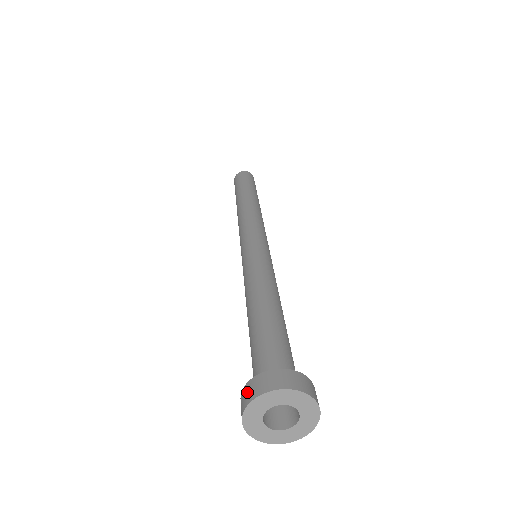
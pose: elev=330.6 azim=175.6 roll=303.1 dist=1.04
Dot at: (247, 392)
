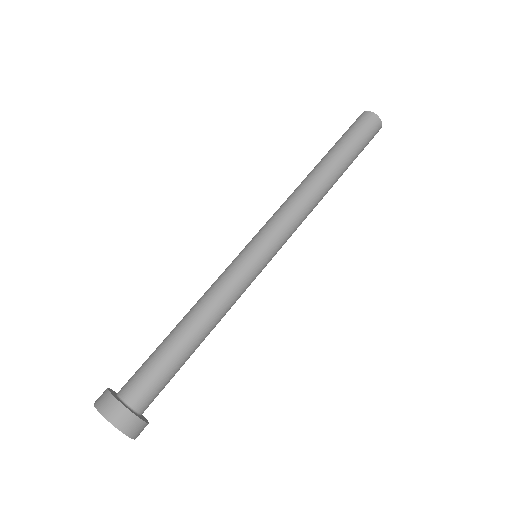
Dot at: (103, 399)
